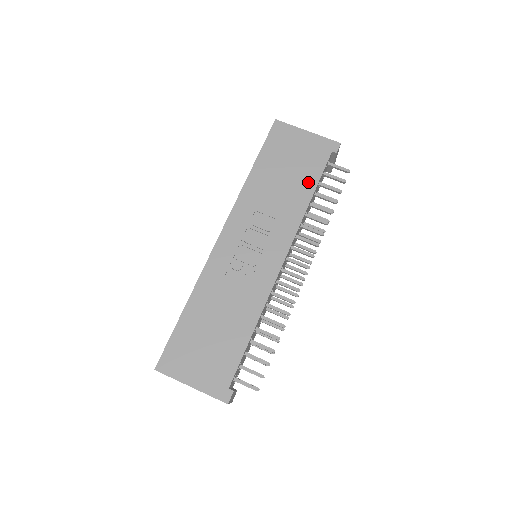
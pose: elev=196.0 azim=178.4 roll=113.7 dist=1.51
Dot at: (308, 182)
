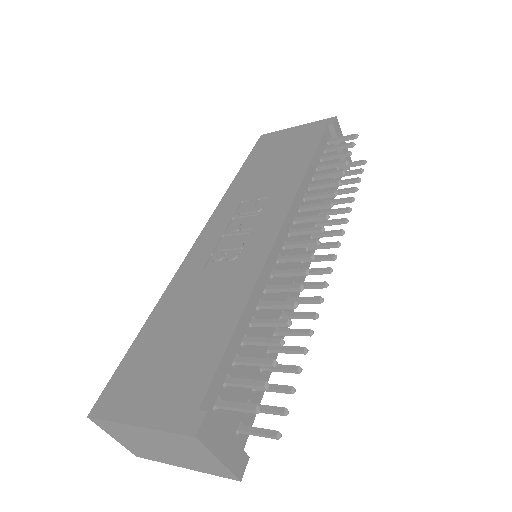
Dot at: (303, 155)
